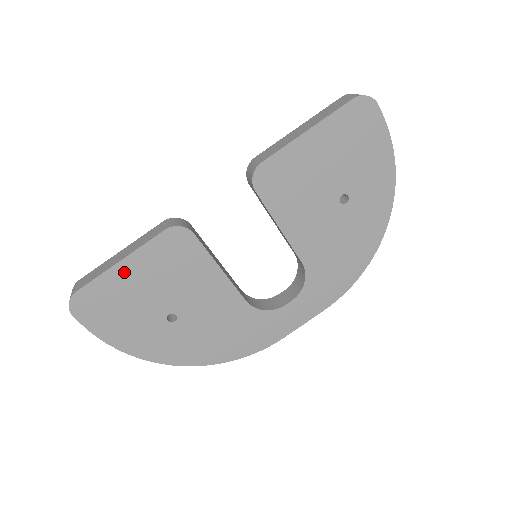
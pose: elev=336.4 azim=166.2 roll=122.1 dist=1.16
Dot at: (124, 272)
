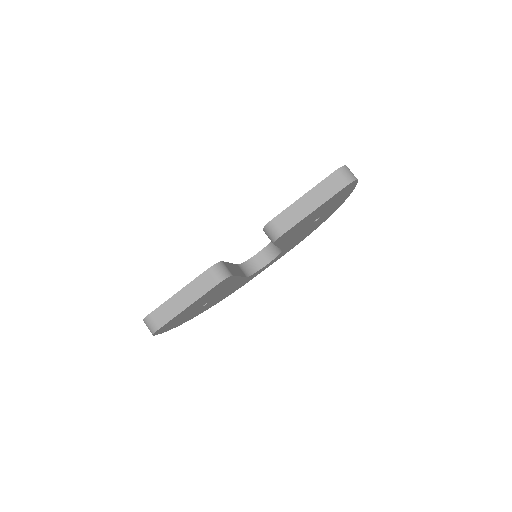
Dot at: (189, 308)
